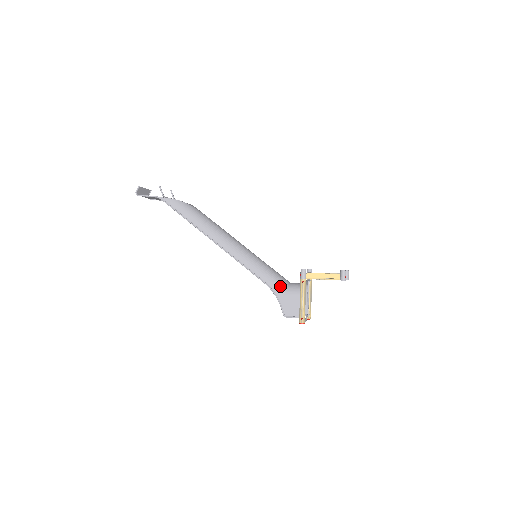
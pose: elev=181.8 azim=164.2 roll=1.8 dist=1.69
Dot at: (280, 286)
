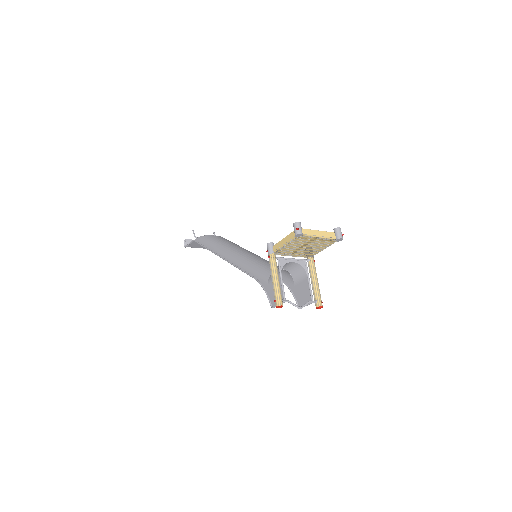
Dot at: (265, 275)
